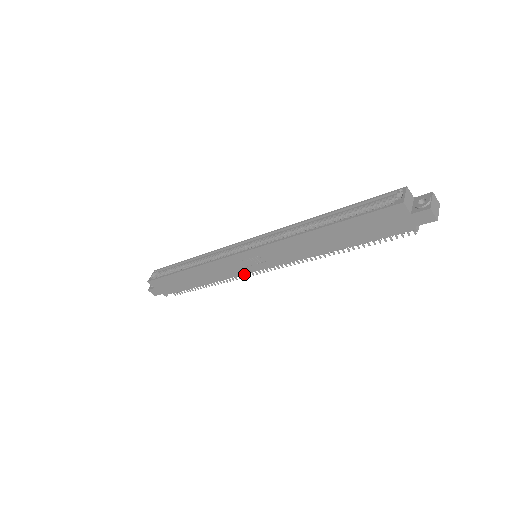
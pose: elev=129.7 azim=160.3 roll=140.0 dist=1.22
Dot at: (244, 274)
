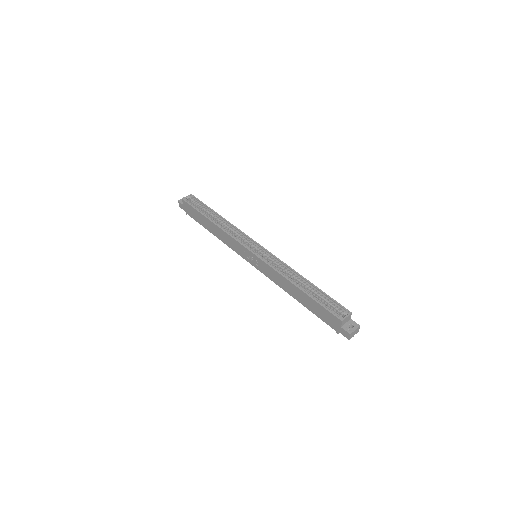
Dot at: (242, 257)
